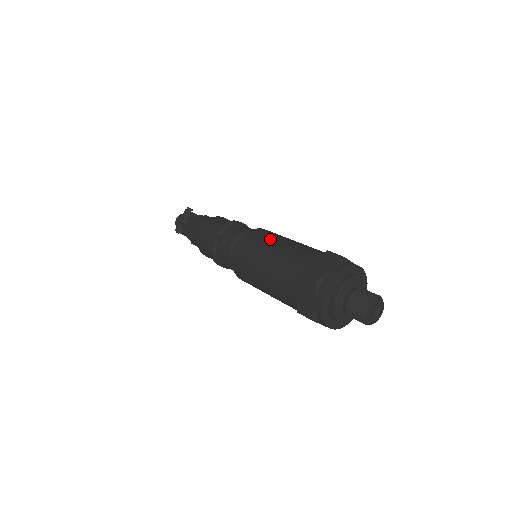
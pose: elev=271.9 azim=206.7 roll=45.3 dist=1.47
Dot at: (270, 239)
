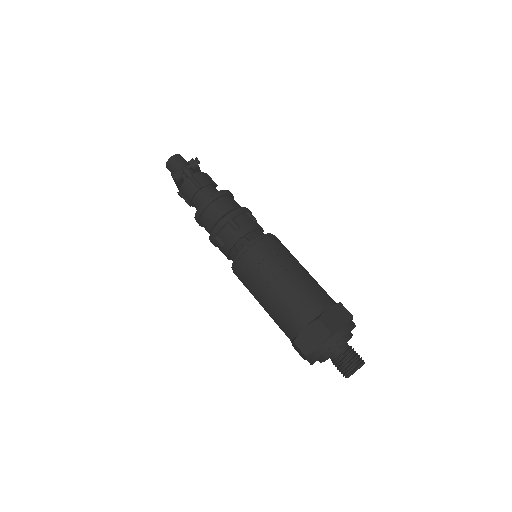
Dot at: (289, 259)
